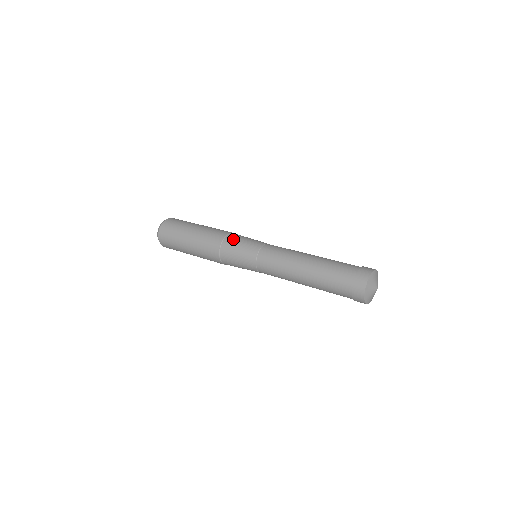
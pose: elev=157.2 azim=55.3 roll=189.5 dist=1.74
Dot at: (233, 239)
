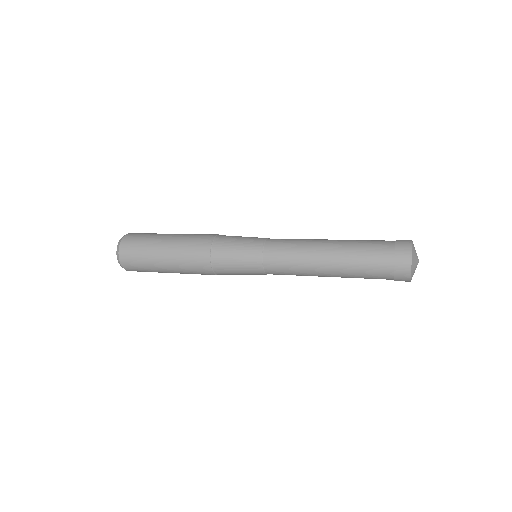
Dot at: occluded
